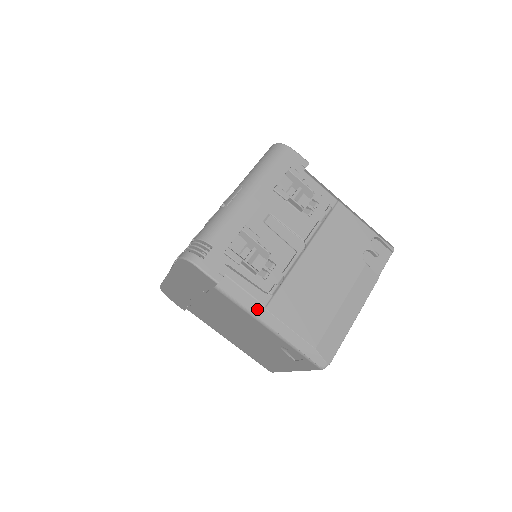
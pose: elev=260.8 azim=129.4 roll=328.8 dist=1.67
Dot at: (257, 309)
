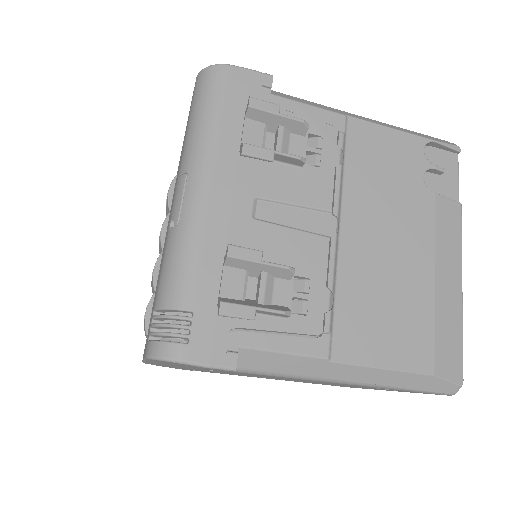
Dot at: (317, 368)
